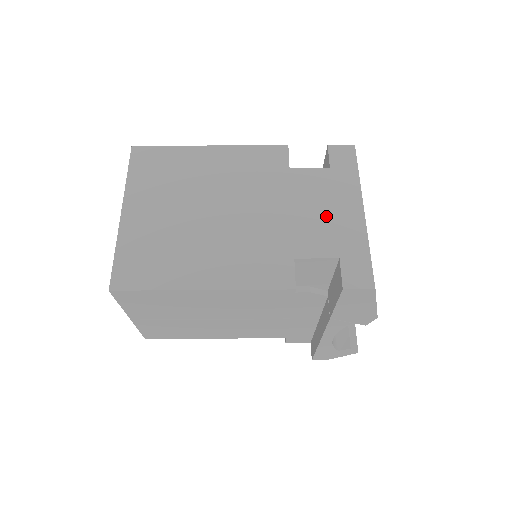
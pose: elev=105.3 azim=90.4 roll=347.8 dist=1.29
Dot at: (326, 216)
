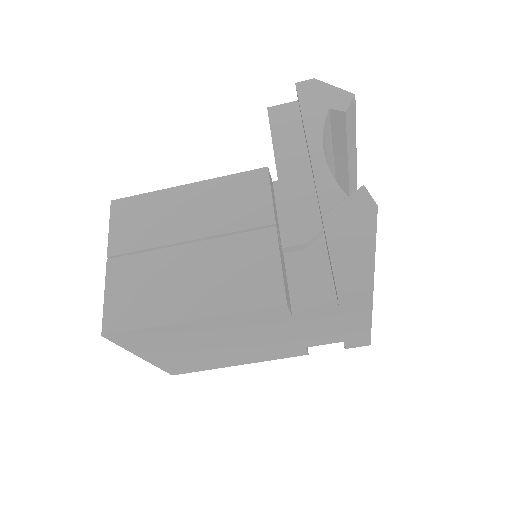
Dot at: (333, 331)
